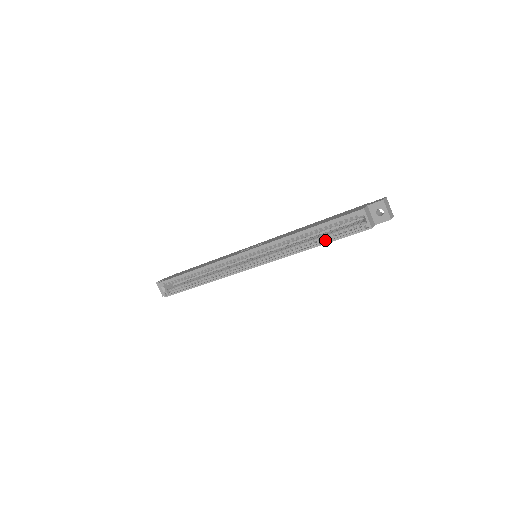
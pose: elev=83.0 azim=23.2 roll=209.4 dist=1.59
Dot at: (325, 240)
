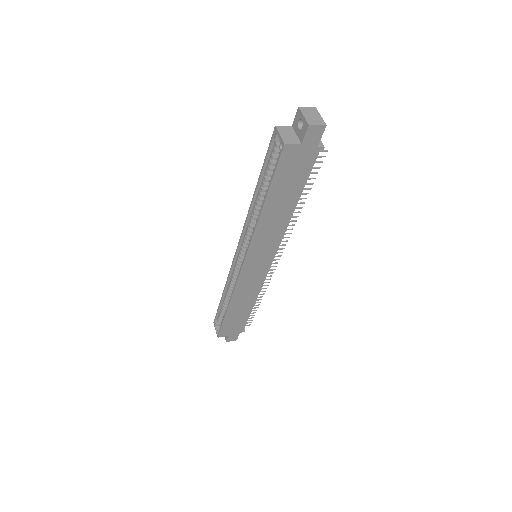
Dot at: (268, 192)
